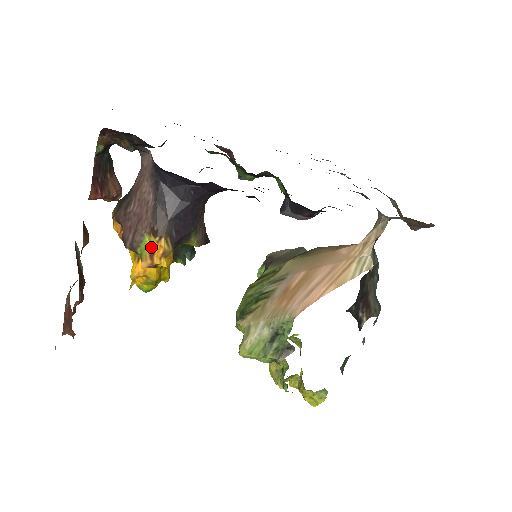
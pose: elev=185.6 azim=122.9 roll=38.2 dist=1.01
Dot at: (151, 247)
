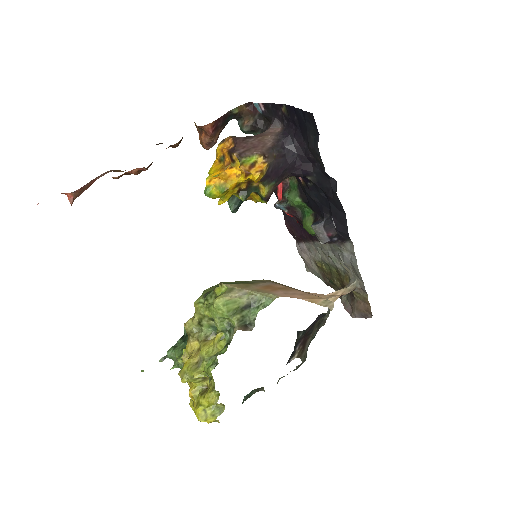
Dot at: (254, 163)
